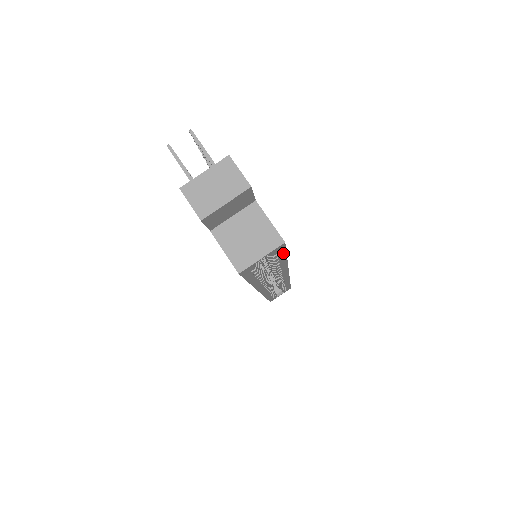
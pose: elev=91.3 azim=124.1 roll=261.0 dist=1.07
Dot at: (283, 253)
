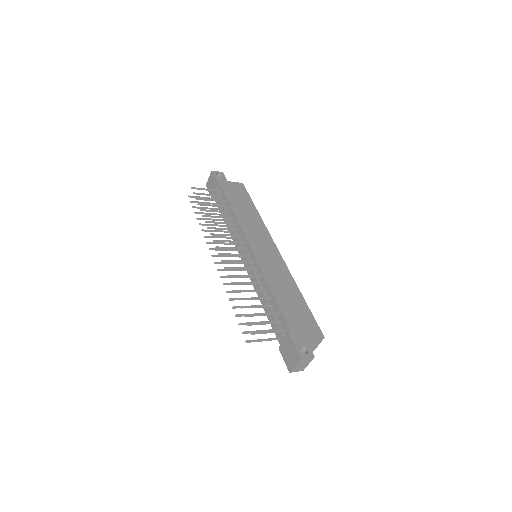
Dot at: (313, 319)
